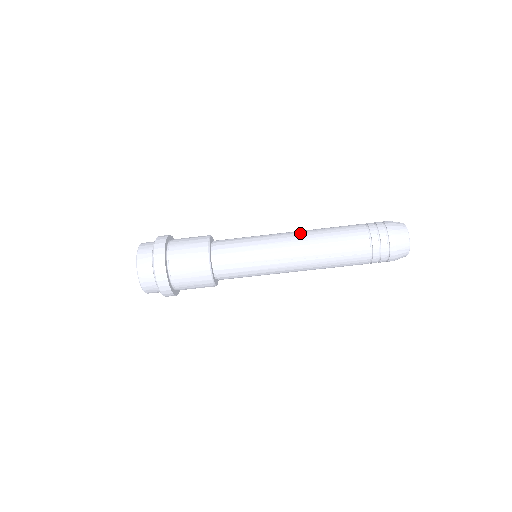
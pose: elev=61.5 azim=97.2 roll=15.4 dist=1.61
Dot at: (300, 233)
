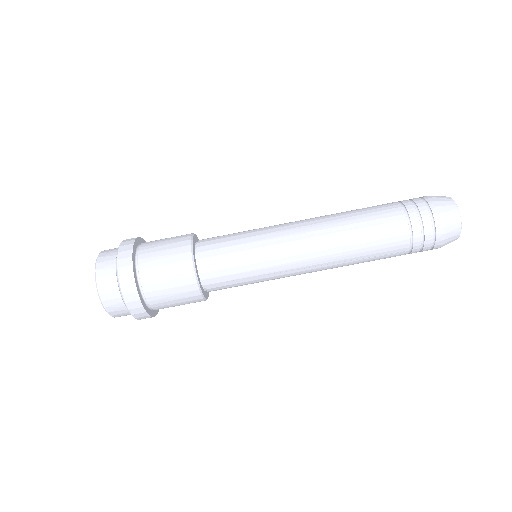
Dot at: occluded
